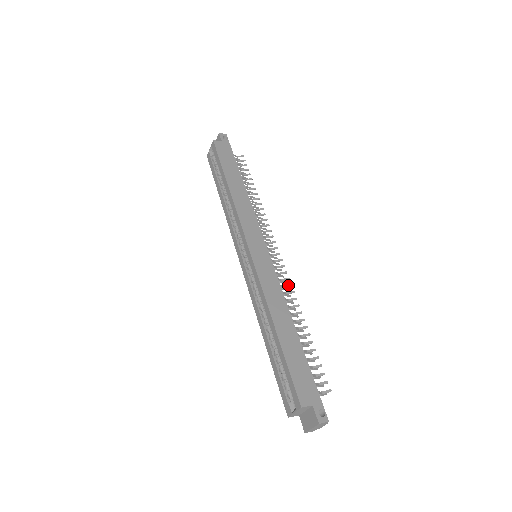
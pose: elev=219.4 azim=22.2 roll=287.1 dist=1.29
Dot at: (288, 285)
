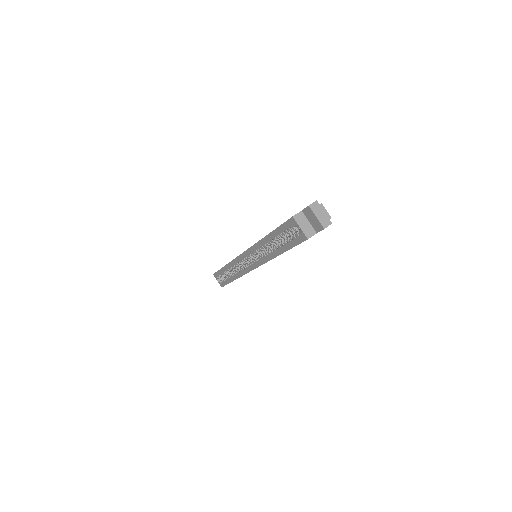
Dot at: occluded
